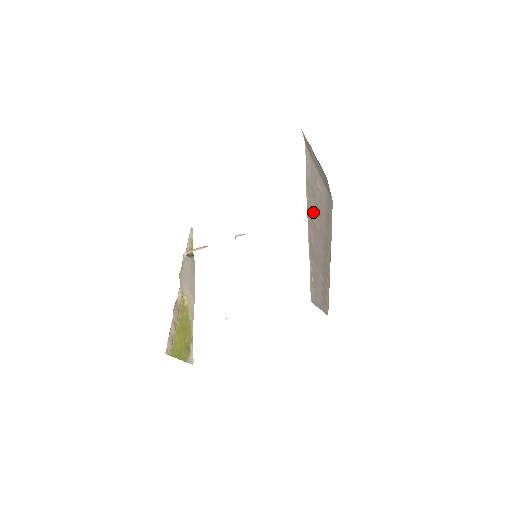
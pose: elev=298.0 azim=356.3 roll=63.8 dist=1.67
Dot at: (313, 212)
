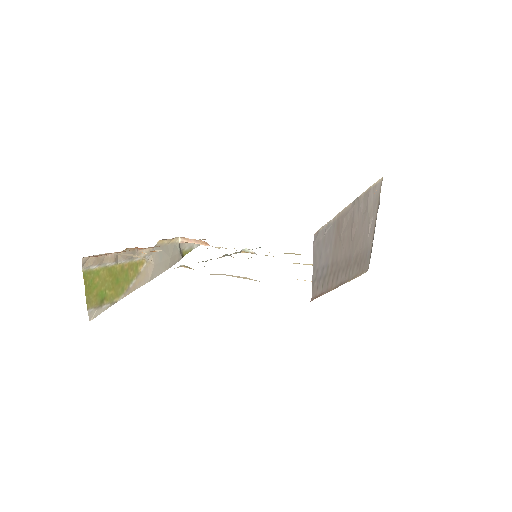
Dot at: (358, 215)
